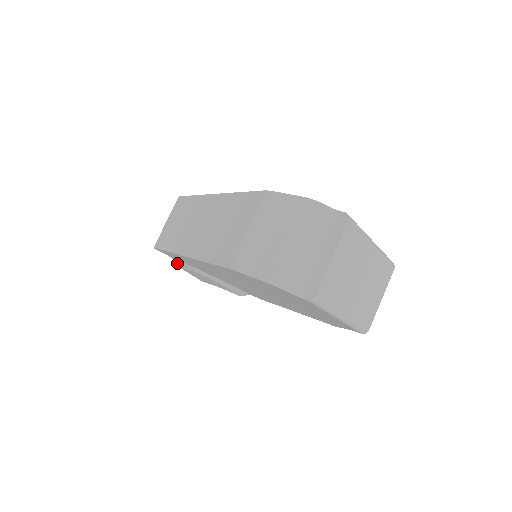
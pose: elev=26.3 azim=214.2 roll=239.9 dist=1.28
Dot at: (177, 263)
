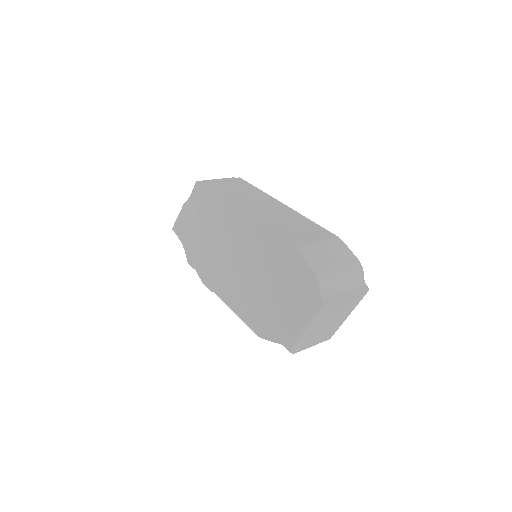
Dot at: (188, 204)
